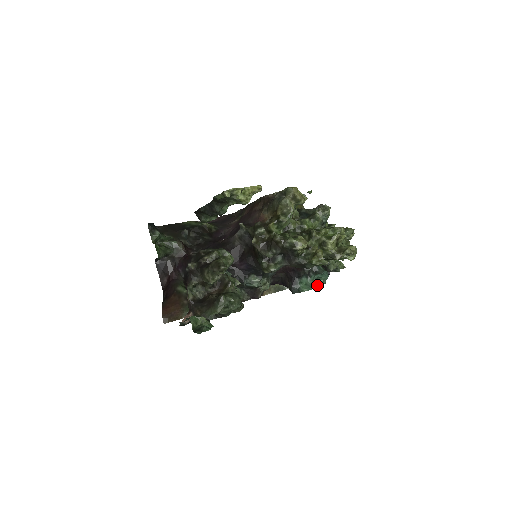
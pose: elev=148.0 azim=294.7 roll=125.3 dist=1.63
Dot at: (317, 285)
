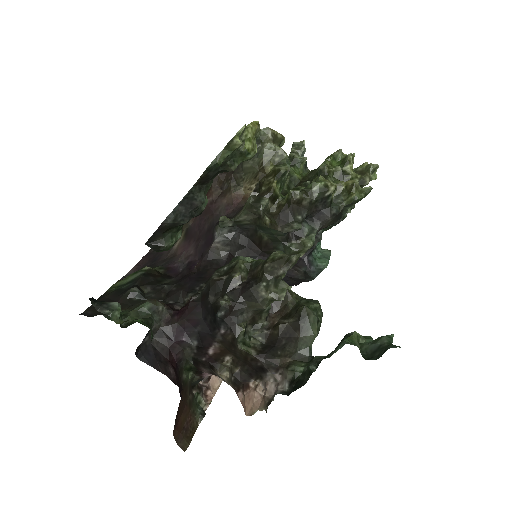
Dot at: (327, 253)
